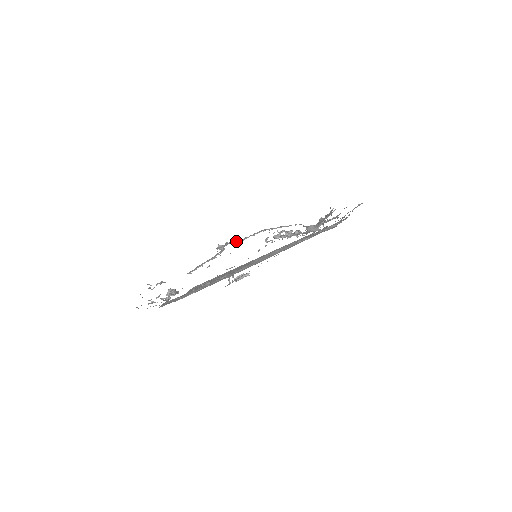
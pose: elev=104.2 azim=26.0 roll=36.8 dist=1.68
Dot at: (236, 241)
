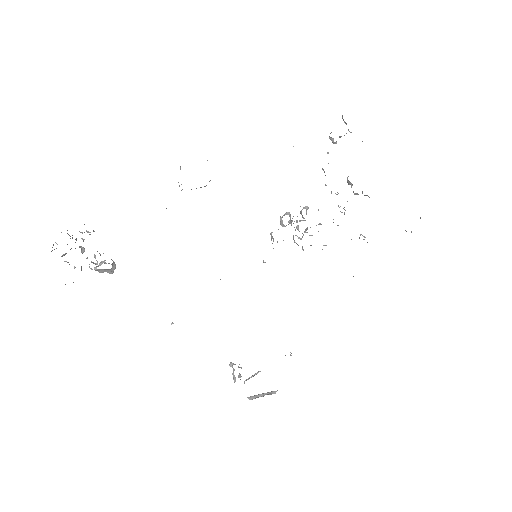
Dot at: occluded
